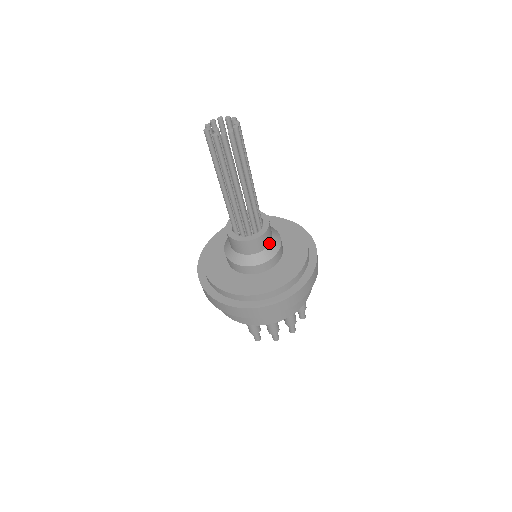
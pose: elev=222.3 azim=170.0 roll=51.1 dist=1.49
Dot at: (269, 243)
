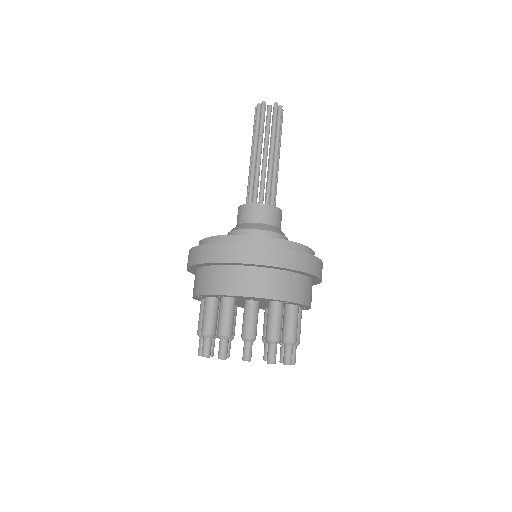
Dot at: occluded
